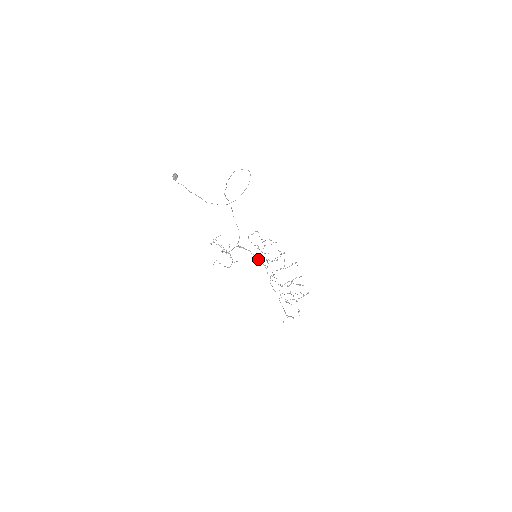
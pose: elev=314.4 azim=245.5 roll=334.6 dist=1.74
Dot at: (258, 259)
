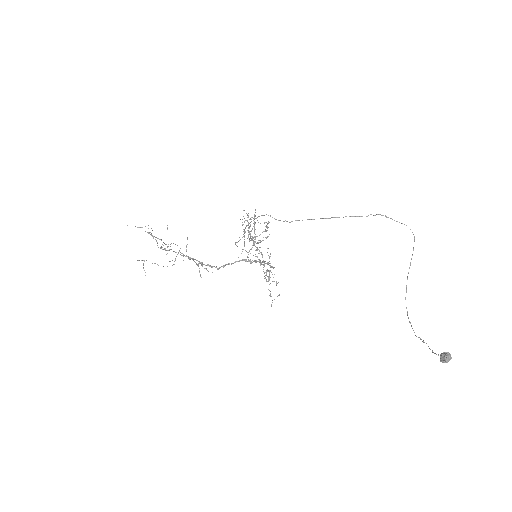
Dot at: (273, 267)
